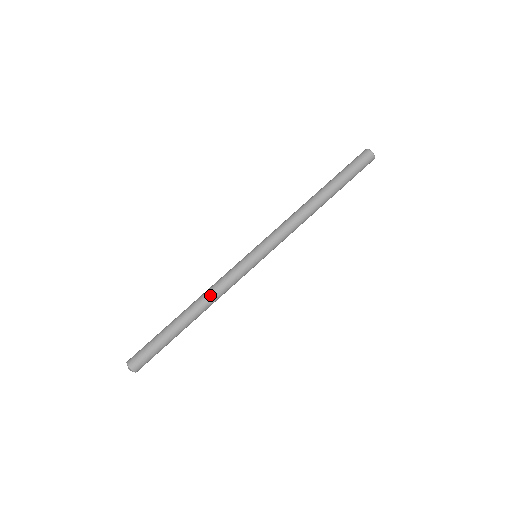
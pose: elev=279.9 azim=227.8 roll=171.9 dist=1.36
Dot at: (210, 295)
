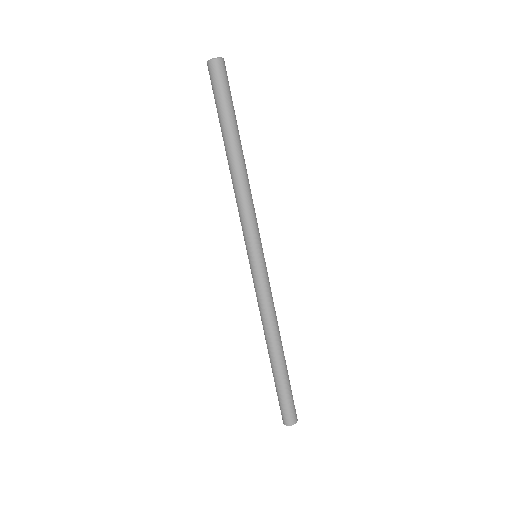
Dot at: (264, 323)
